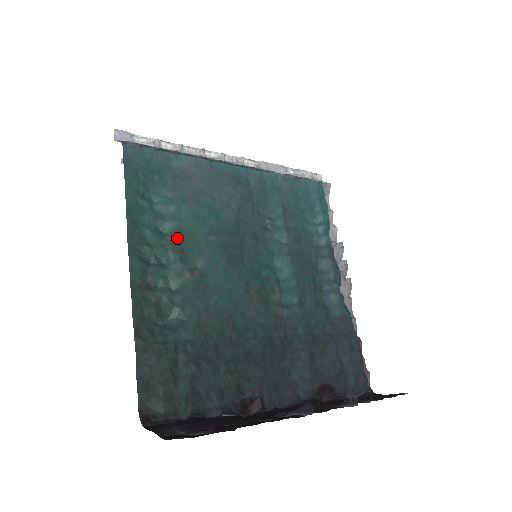
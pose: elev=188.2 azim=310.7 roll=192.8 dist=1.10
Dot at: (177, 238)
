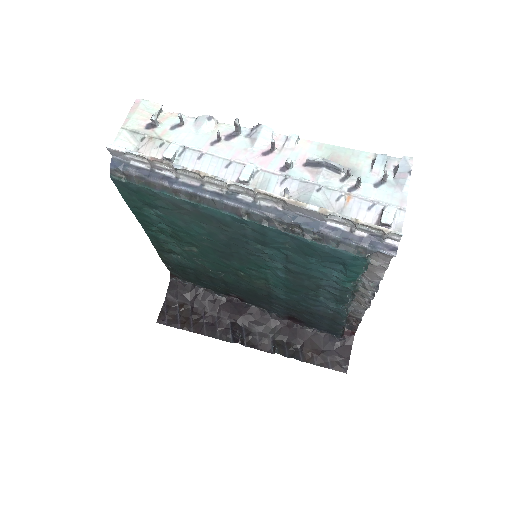
Dot at: (175, 234)
